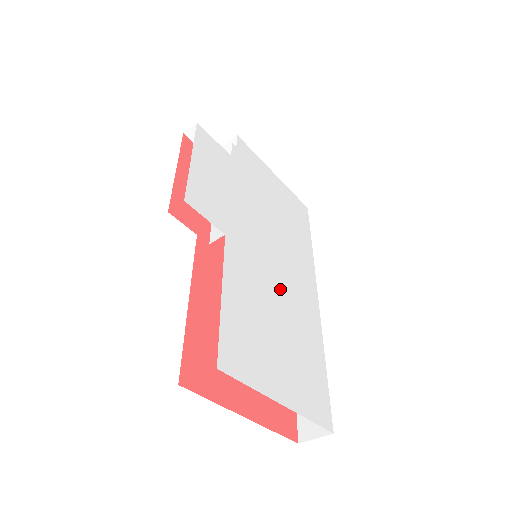
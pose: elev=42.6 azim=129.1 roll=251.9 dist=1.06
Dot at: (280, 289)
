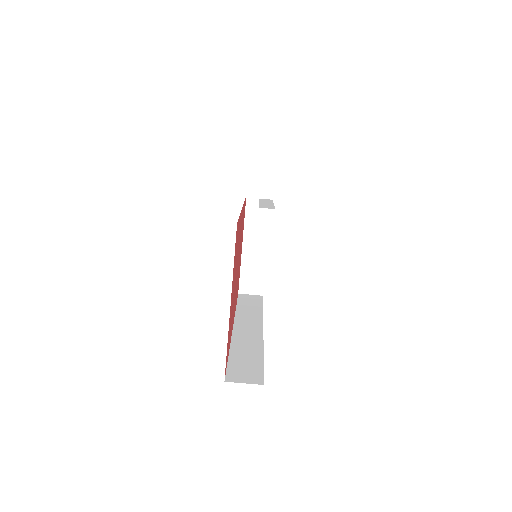
Dot at: occluded
